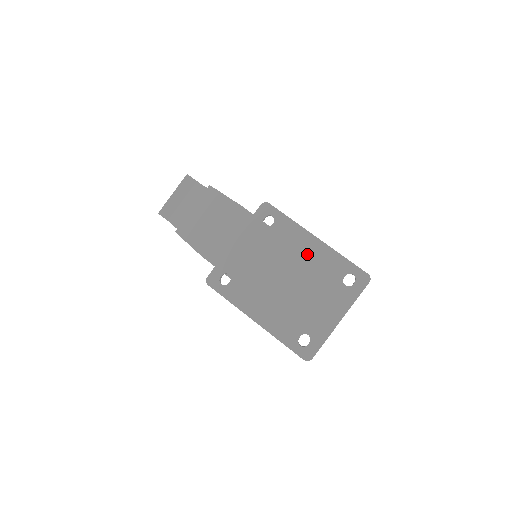
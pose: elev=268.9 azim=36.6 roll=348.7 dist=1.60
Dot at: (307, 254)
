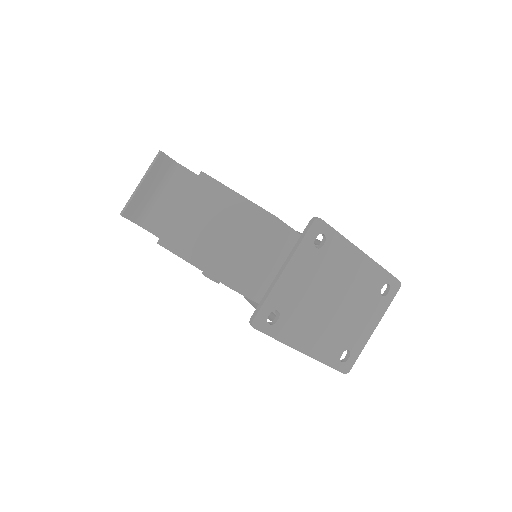
Dot at: (354, 272)
